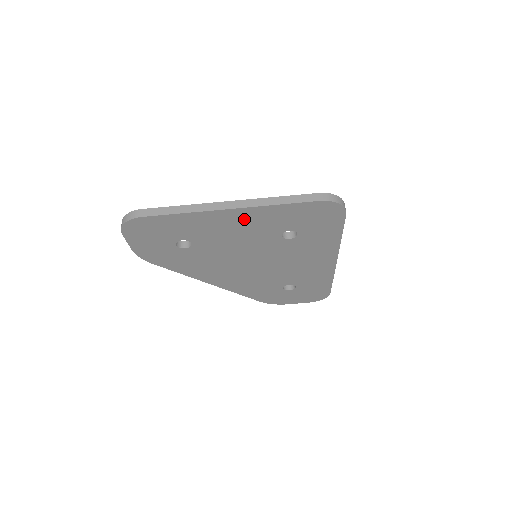
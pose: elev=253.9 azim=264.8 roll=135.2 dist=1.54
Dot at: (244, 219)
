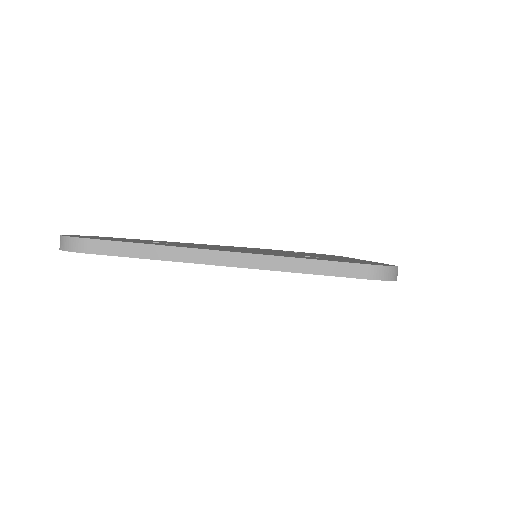
Dot at: occluded
